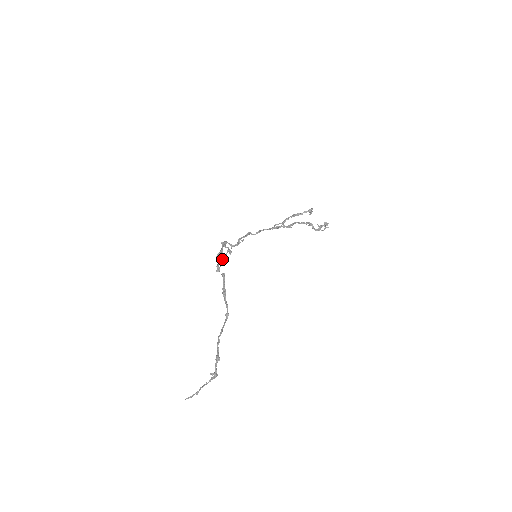
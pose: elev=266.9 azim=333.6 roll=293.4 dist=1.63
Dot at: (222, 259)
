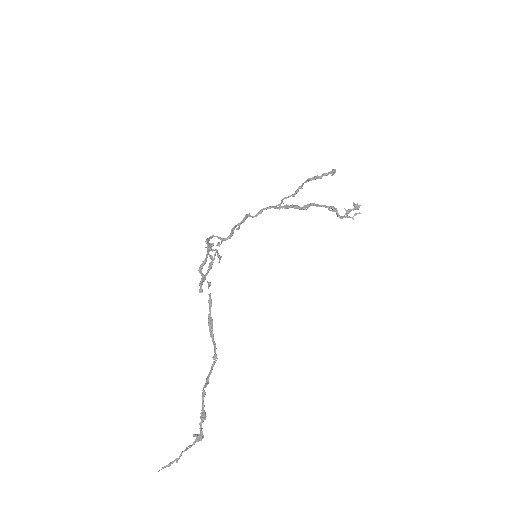
Dot at: (208, 266)
